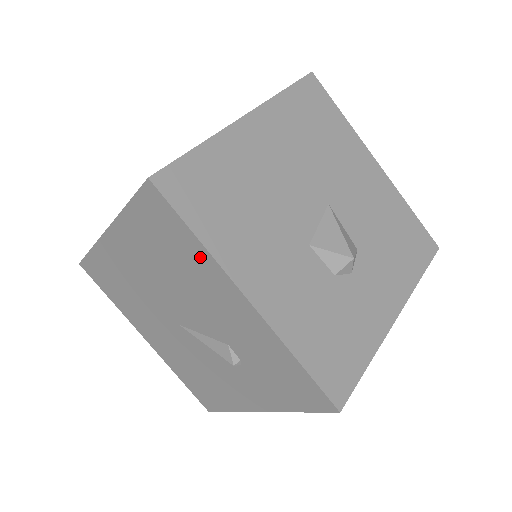
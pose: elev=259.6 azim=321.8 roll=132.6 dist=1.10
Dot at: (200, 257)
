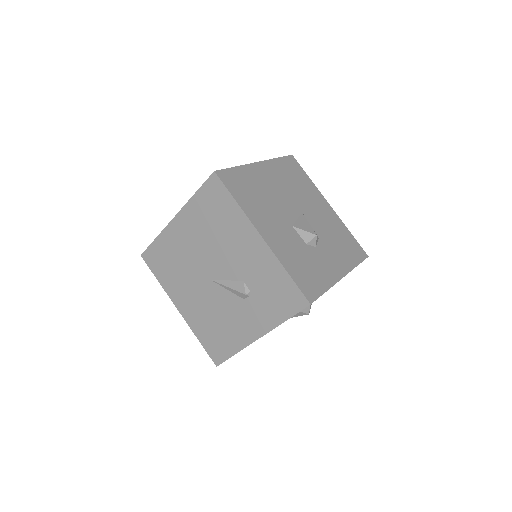
Dot at: (236, 215)
